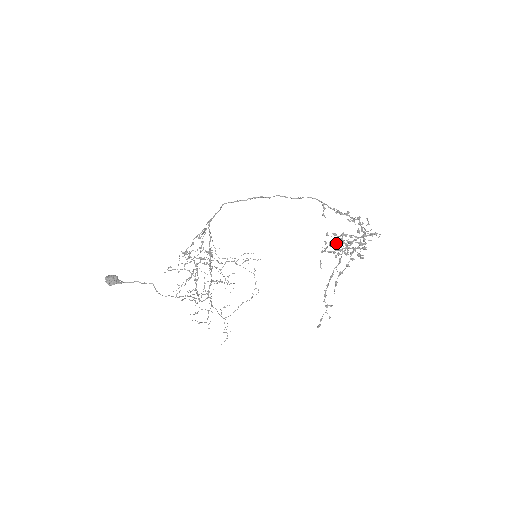
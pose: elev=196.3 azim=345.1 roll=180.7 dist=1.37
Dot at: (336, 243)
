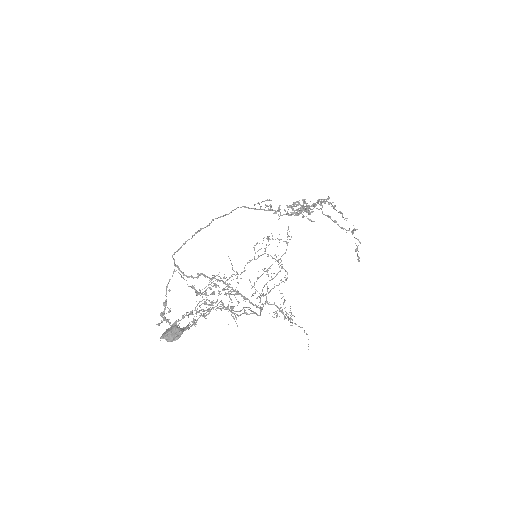
Dot at: occluded
